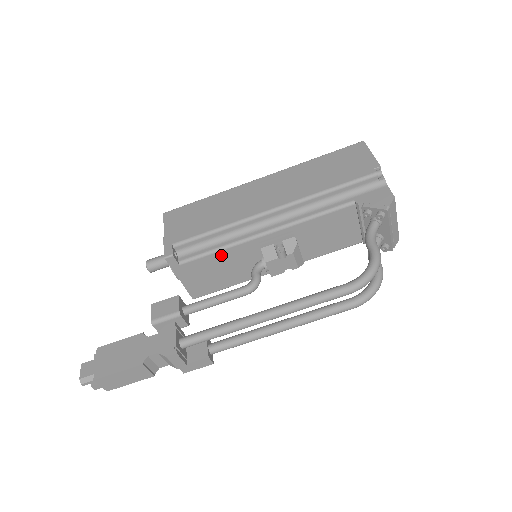
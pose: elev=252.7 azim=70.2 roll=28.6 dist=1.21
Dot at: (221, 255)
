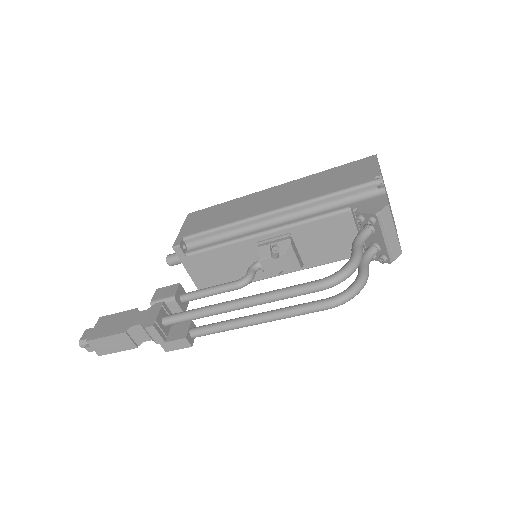
Dot at: (223, 251)
